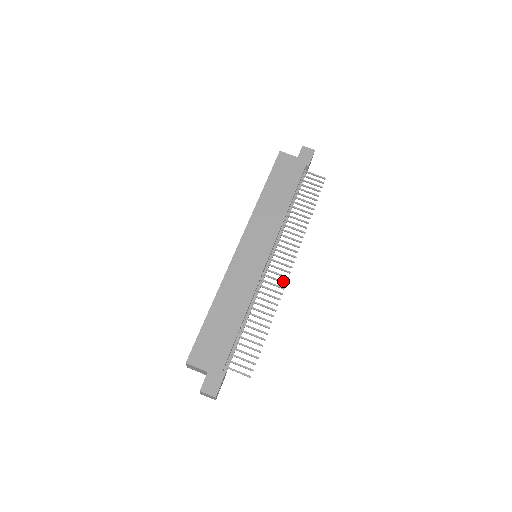
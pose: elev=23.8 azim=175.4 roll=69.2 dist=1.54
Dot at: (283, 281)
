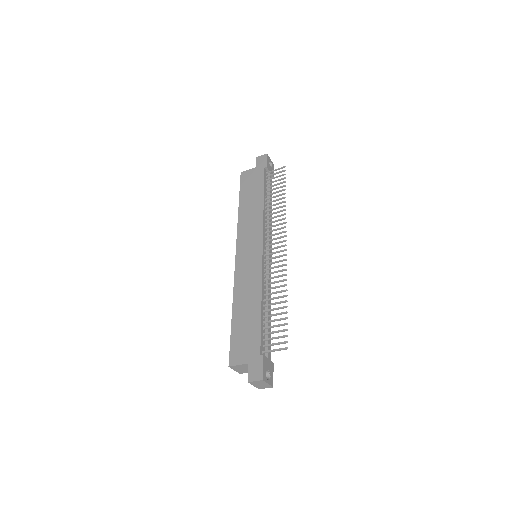
Dot at: (283, 259)
